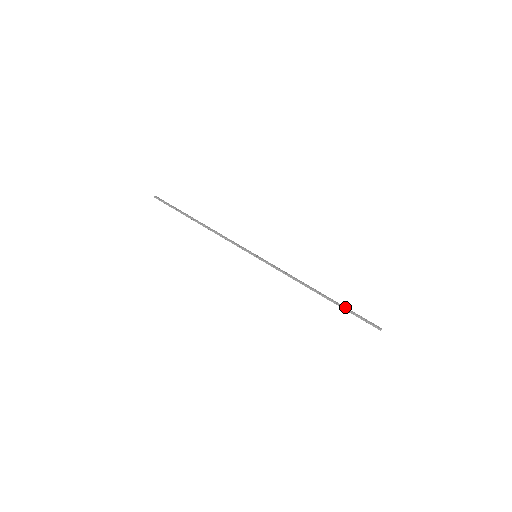
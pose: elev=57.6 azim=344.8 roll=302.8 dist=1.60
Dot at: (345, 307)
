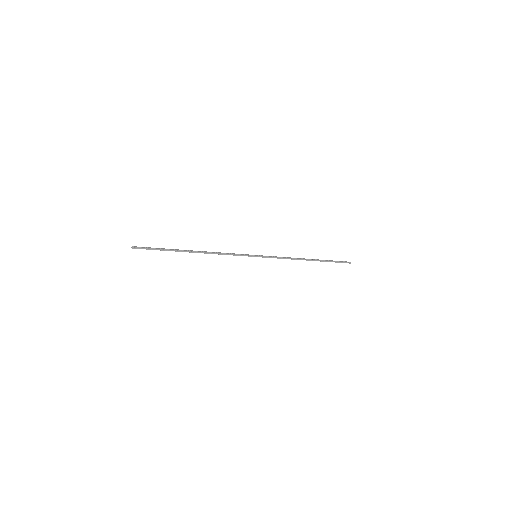
Dot at: (327, 260)
